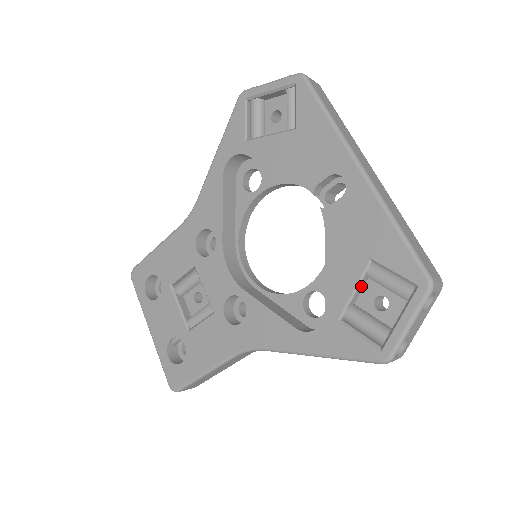
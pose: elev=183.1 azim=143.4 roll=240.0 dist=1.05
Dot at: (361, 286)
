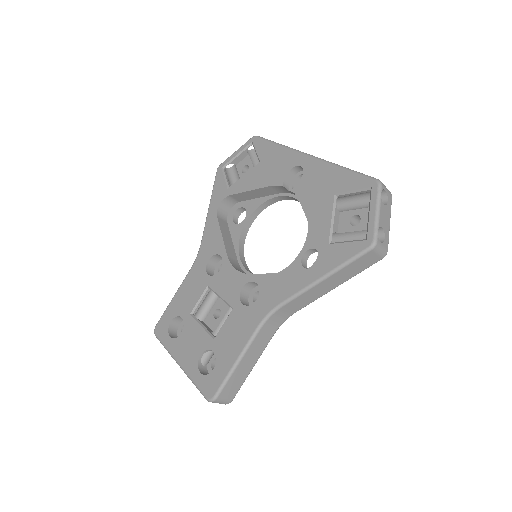
Dot at: (336, 217)
